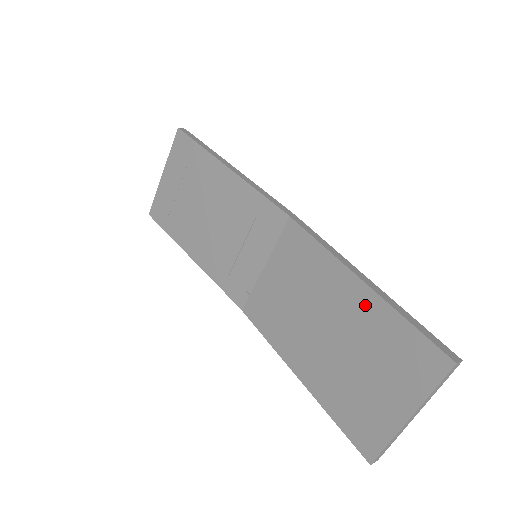
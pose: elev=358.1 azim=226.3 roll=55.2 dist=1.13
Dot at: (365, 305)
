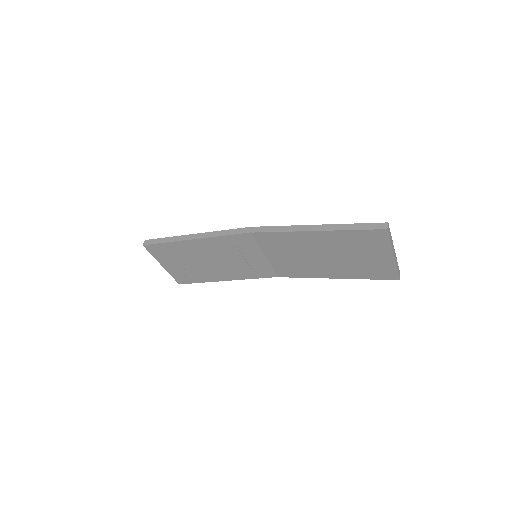
Dot at: (328, 238)
